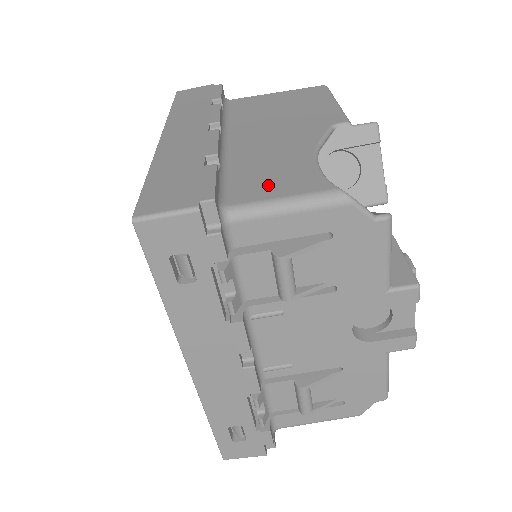
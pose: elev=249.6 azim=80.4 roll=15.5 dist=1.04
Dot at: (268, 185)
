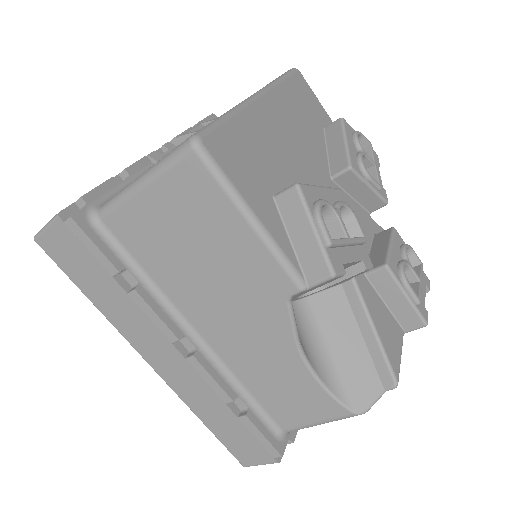
Dot at: (294, 409)
